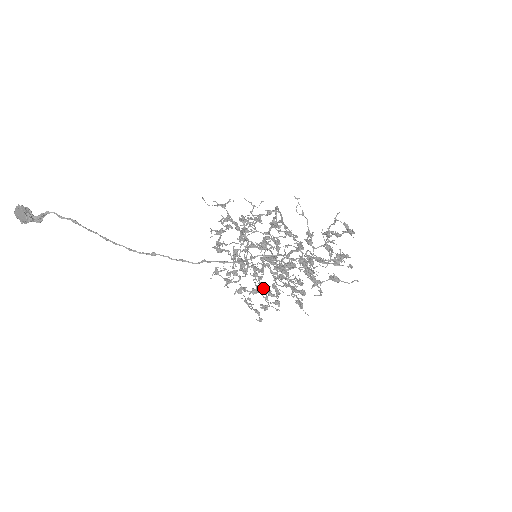
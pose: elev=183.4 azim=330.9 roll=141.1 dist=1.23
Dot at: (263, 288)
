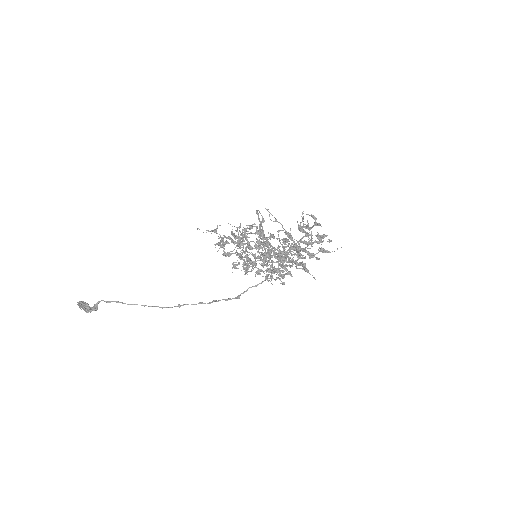
Dot at: occluded
